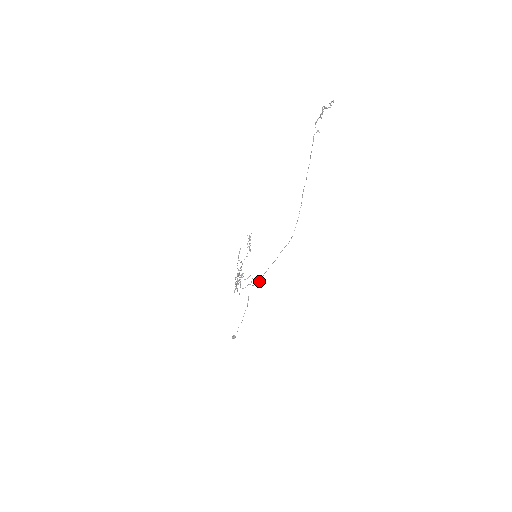
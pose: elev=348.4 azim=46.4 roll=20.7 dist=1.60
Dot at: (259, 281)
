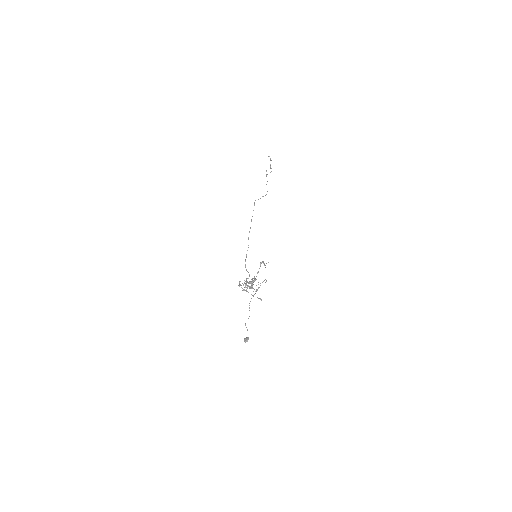
Dot at: (246, 255)
